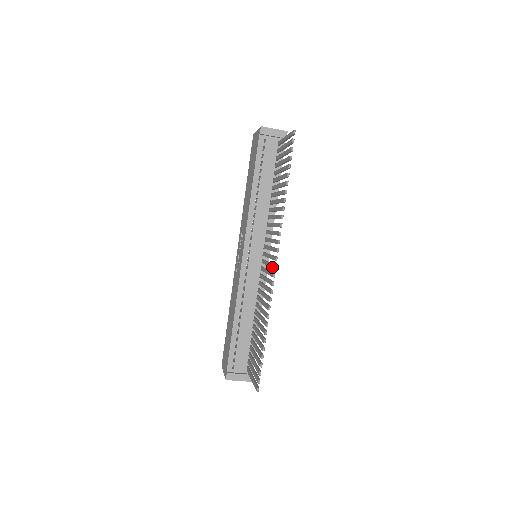
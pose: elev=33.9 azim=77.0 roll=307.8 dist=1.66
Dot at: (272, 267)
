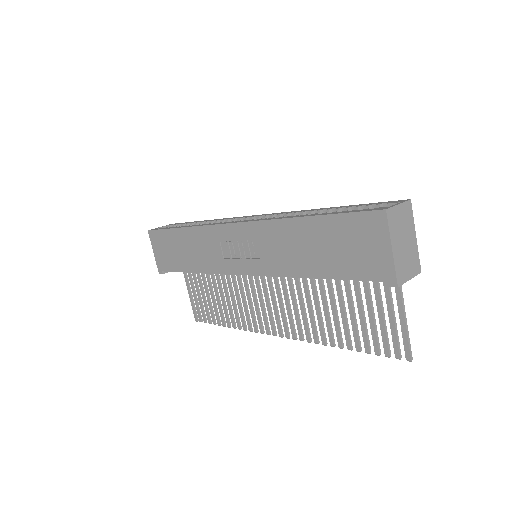
Dot at: (271, 328)
